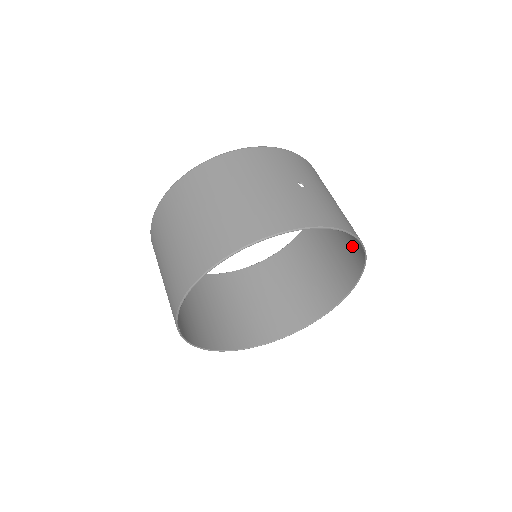
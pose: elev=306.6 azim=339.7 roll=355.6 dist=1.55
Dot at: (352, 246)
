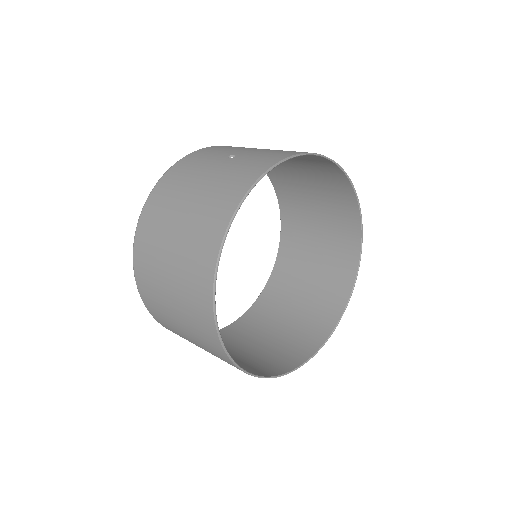
Dot at: (324, 175)
